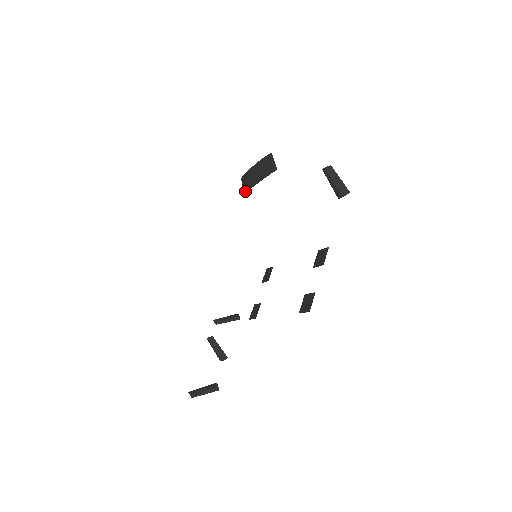
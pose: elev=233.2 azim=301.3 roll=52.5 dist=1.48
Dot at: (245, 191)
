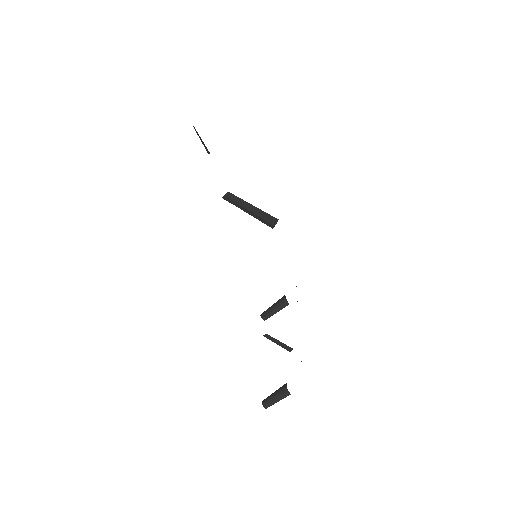
Dot at: occluded
